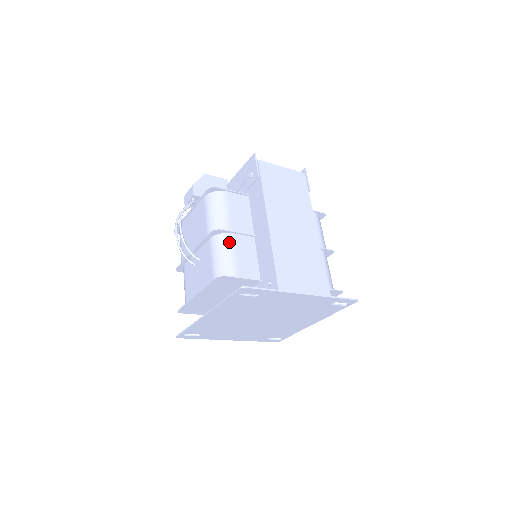
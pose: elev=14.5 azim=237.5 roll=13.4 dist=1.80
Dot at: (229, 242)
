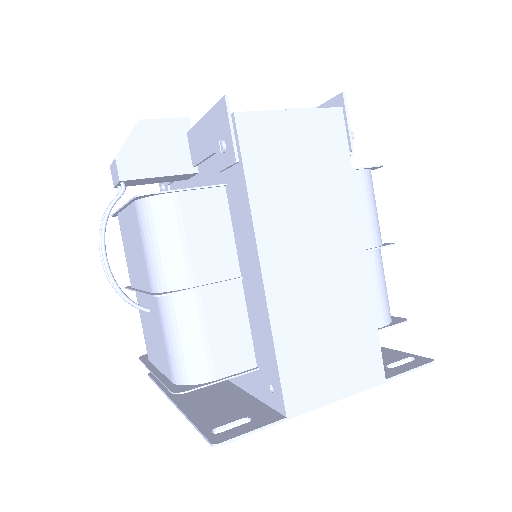
Dot at: (190, 310)
